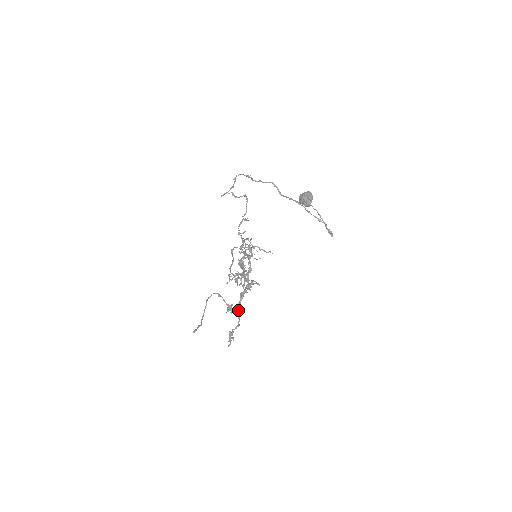
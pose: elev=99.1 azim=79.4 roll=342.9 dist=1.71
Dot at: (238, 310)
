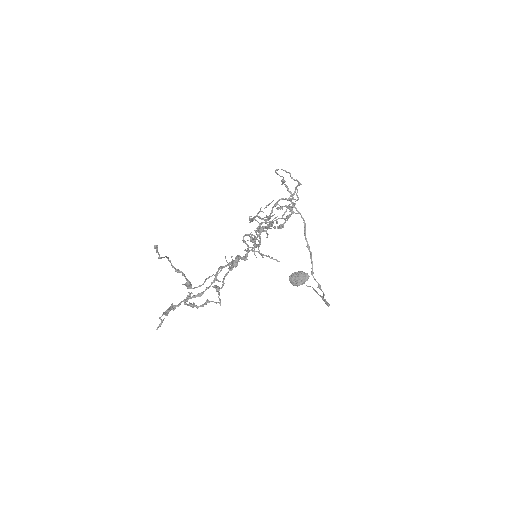
Dot at: (233, 260)
